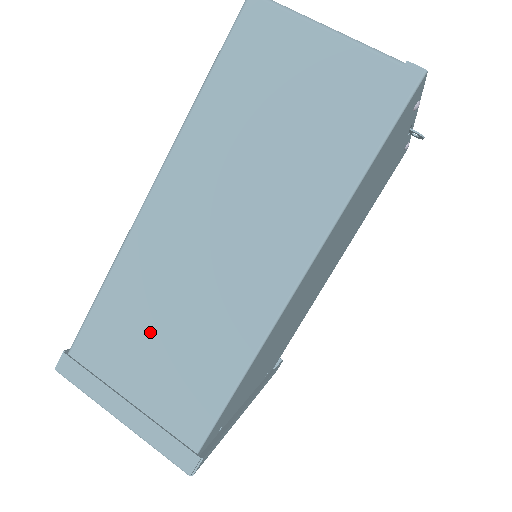
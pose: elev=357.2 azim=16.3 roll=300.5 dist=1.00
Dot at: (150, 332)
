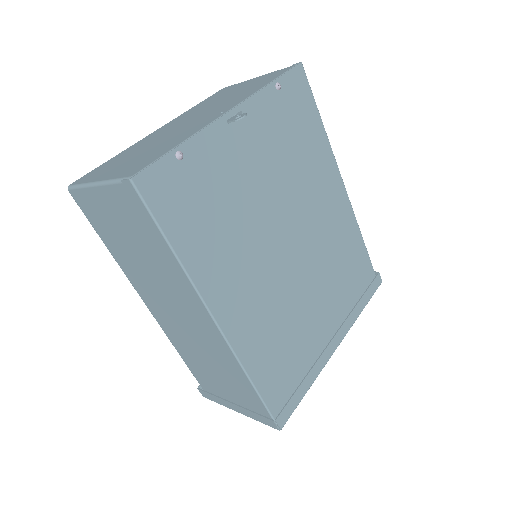
Dot at: (207, 367)
